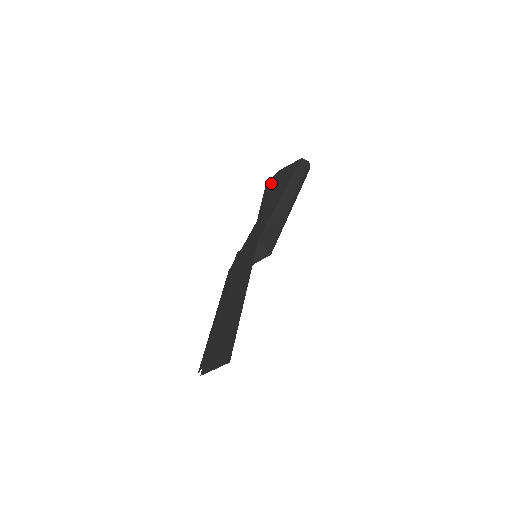
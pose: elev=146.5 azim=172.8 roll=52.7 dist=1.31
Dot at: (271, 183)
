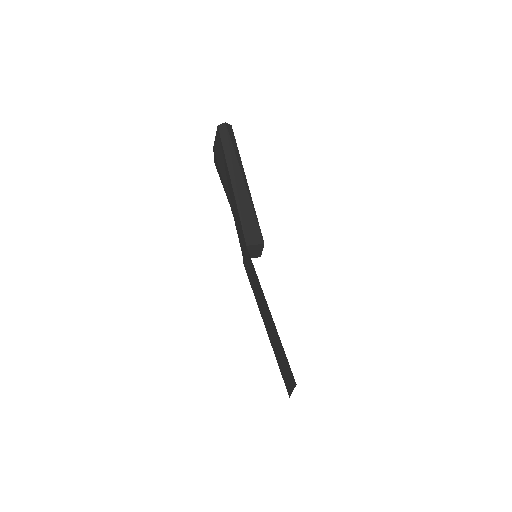
Dot at: (217, 166)
